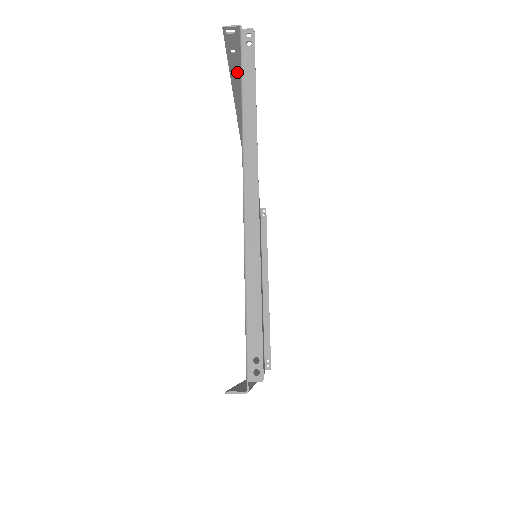
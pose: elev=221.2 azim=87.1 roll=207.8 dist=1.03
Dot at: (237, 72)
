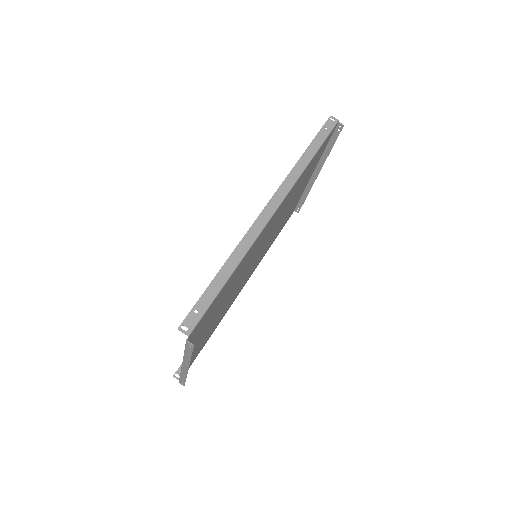
Dot at: occluded
